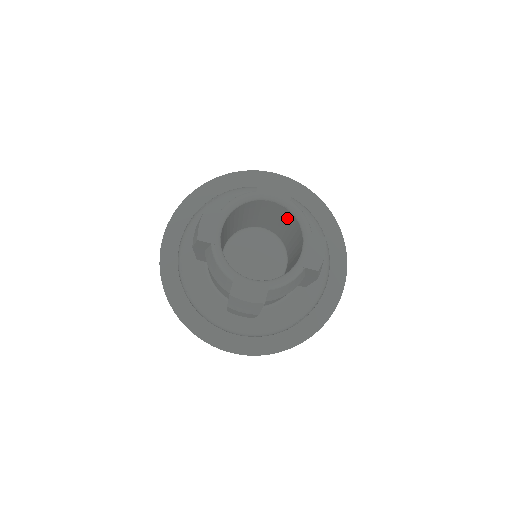
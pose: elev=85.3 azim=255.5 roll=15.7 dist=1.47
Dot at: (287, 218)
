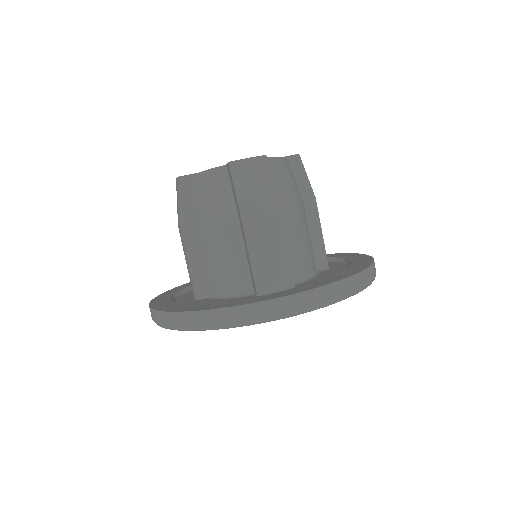
Dot at: occluded
